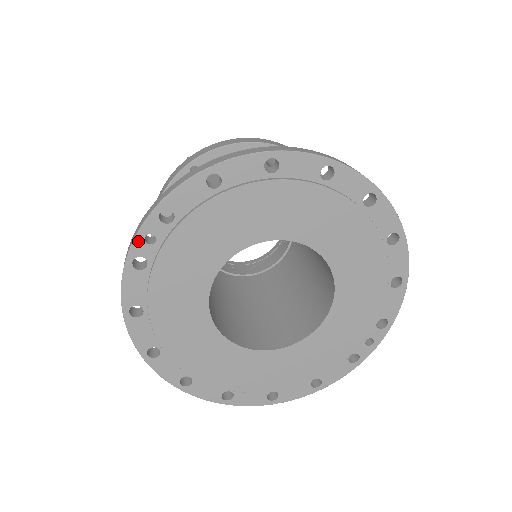
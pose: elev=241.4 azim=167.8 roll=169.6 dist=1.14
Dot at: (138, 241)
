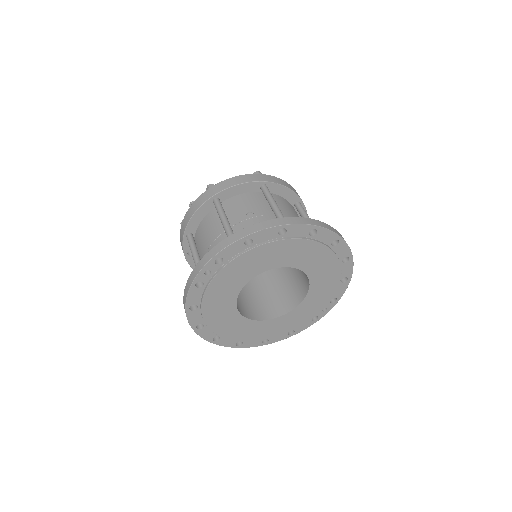
Dot at: (200, 274)
